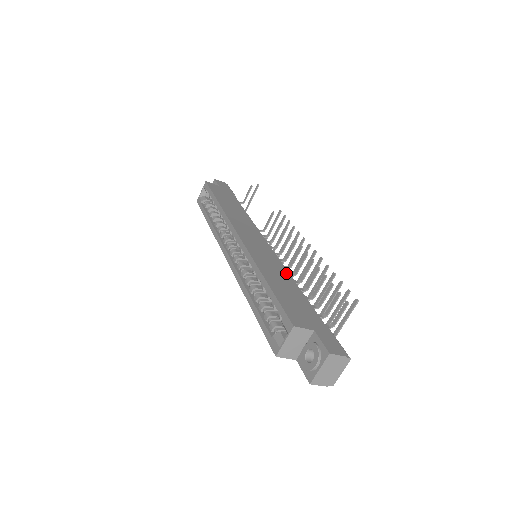
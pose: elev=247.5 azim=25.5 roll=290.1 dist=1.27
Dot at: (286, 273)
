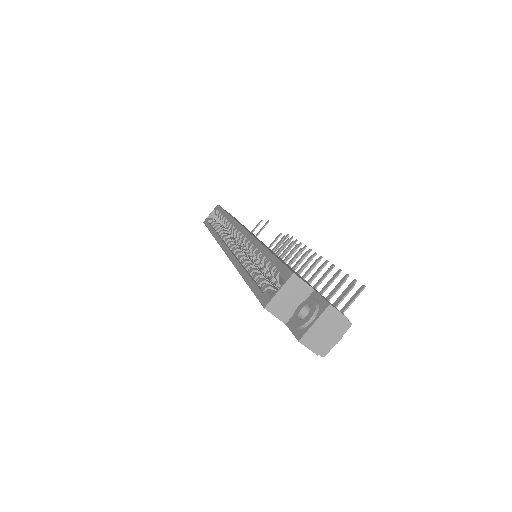
Dot at: occluded
